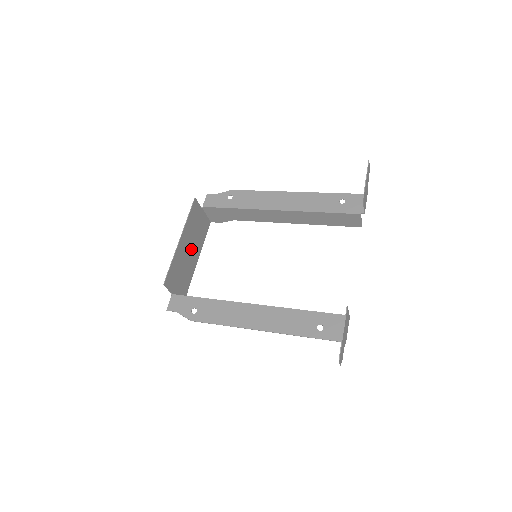
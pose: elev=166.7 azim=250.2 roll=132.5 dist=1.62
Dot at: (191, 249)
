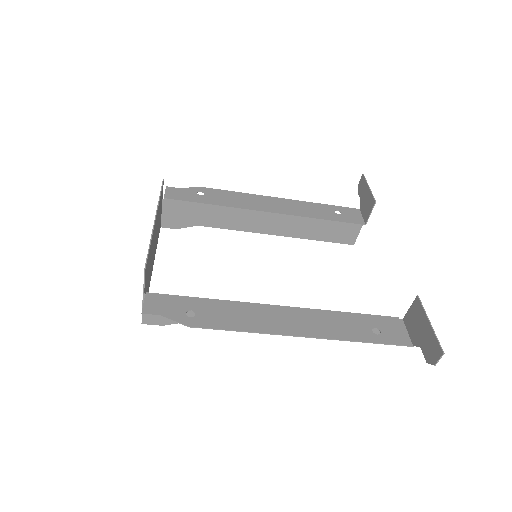
Dot at: (154, 245)
